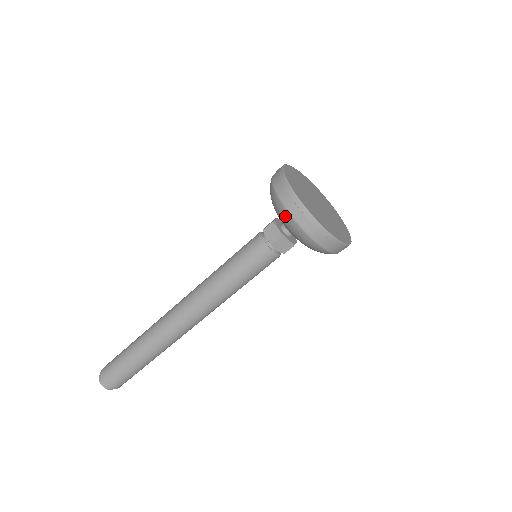
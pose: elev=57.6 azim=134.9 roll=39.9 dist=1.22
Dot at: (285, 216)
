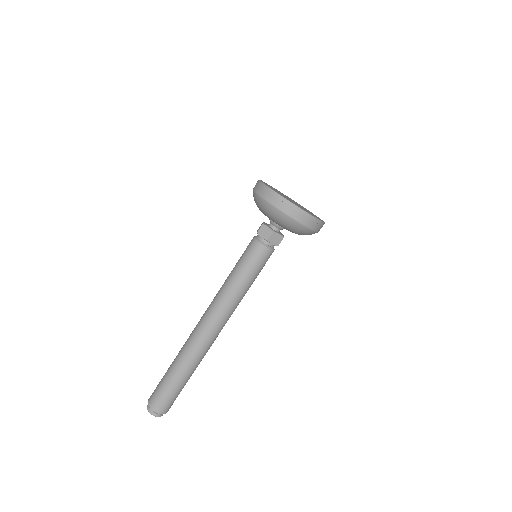
Dot at: (274, 212)
